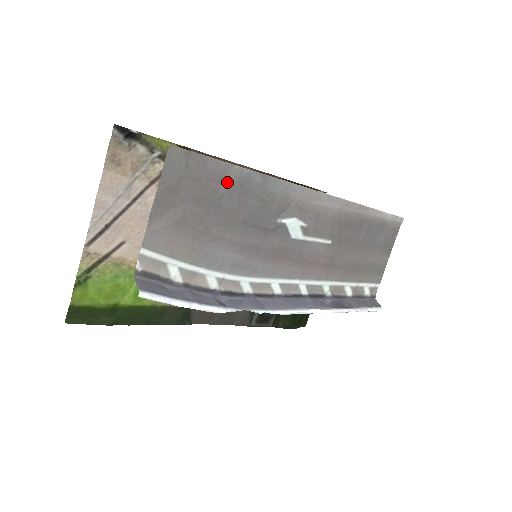
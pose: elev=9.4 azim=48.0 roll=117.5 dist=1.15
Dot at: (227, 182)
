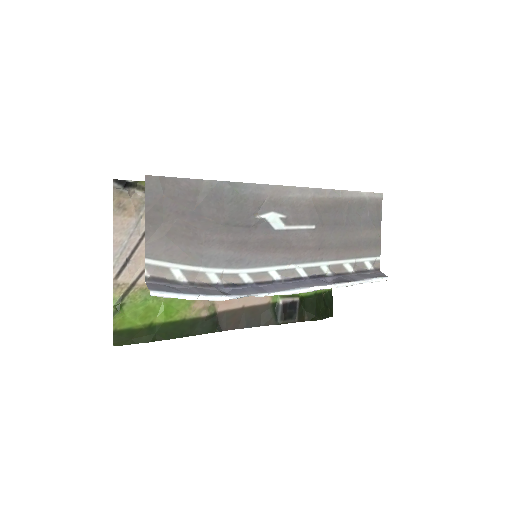
Dot at: (201, 194)
